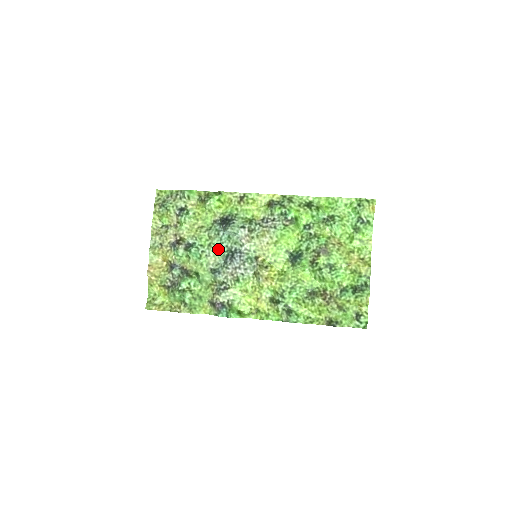
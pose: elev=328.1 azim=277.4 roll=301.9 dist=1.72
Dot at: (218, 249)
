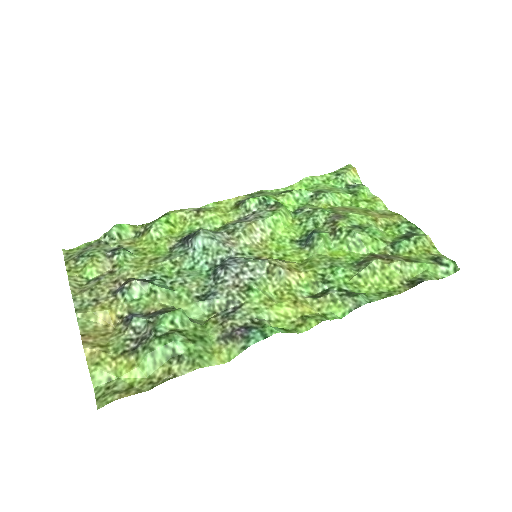
Dot at: (195, 272)
